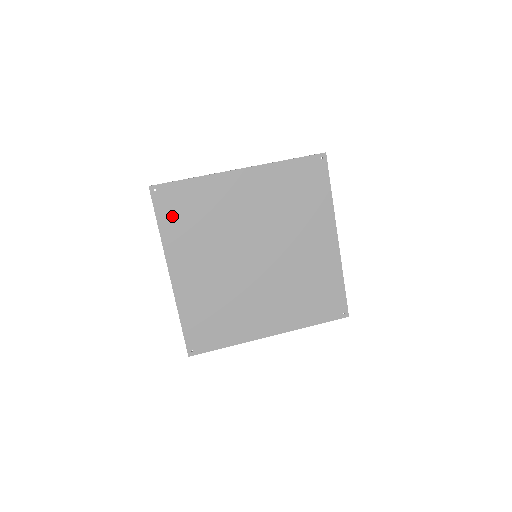
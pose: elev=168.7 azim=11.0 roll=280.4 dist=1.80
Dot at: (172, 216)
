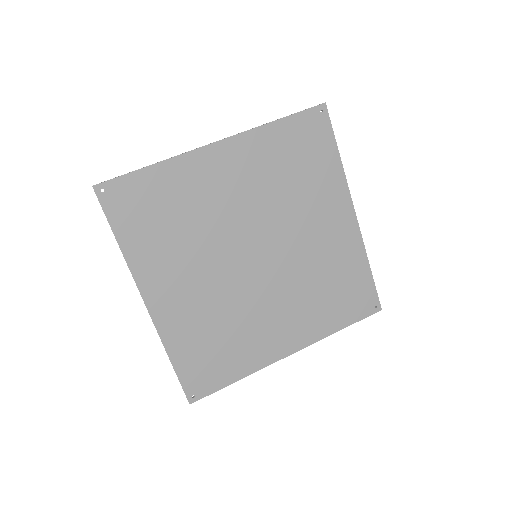
Dot at: (134, 223)
